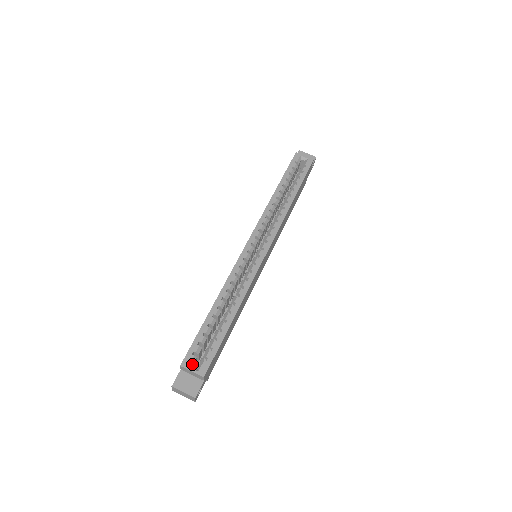
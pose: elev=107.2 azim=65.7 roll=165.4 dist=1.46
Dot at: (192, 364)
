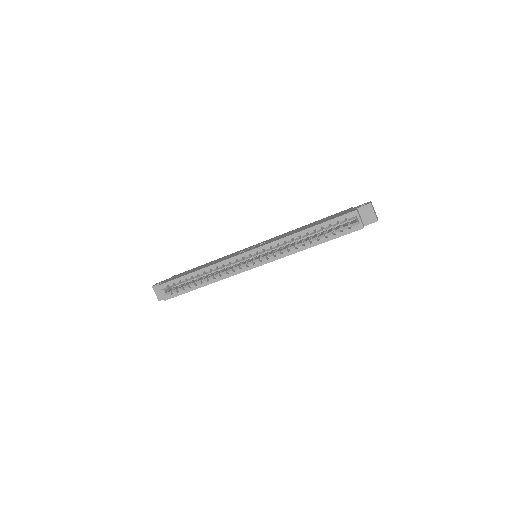
Dot at: (164, 289)
